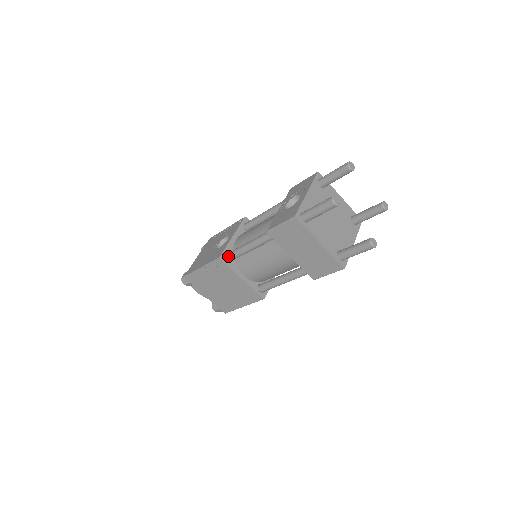
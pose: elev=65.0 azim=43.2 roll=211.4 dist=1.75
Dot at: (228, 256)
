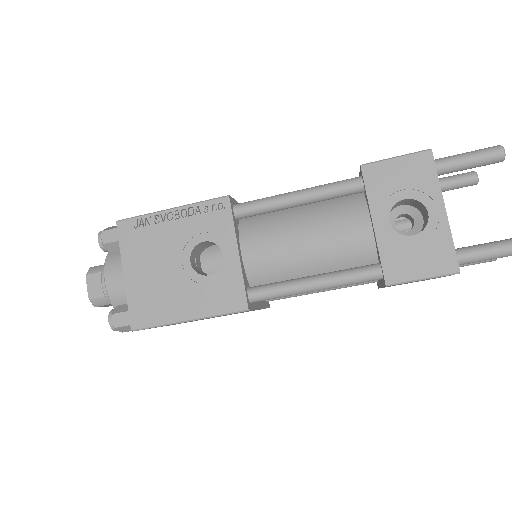
Dot at: (258, 299)
